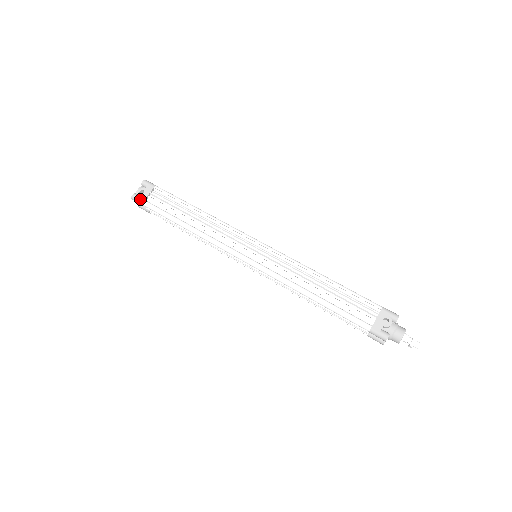
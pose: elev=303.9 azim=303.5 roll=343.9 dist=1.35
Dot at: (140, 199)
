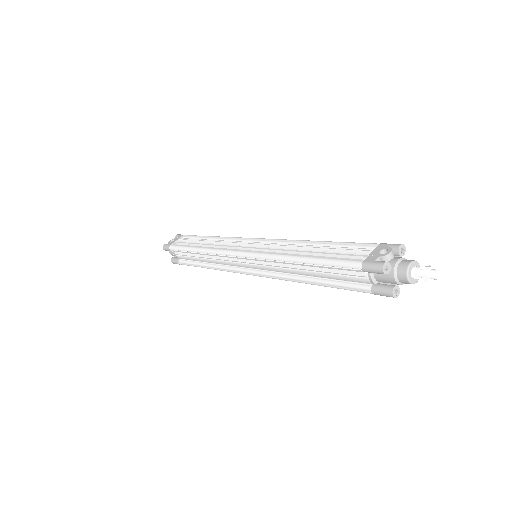
Dot at: (168, 244)
